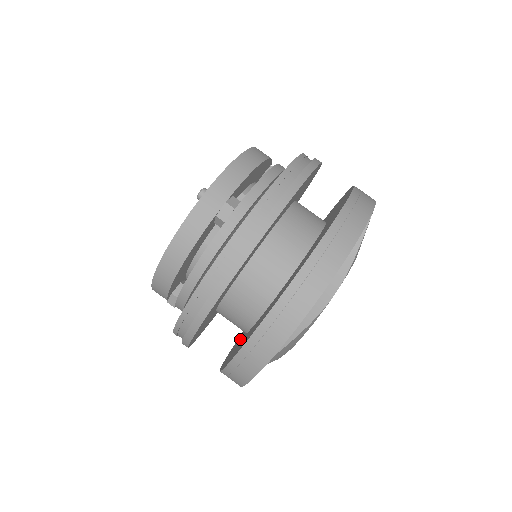
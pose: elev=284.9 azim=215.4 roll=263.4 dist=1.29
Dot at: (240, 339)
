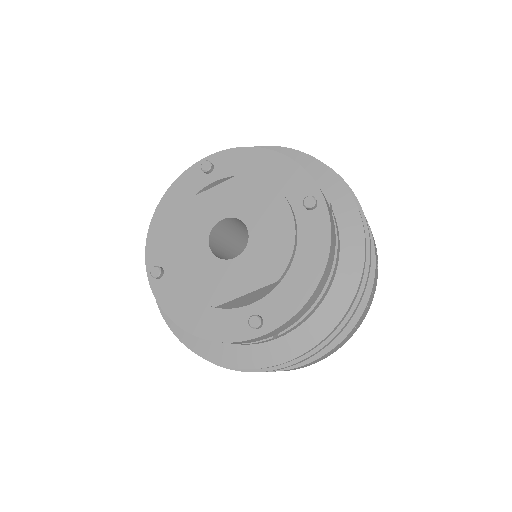
Dot at: occluded
